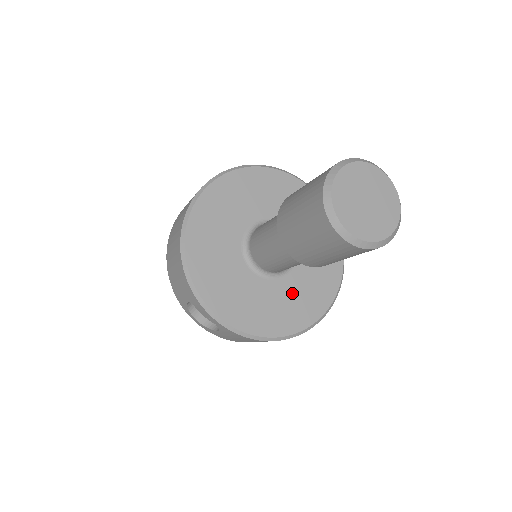
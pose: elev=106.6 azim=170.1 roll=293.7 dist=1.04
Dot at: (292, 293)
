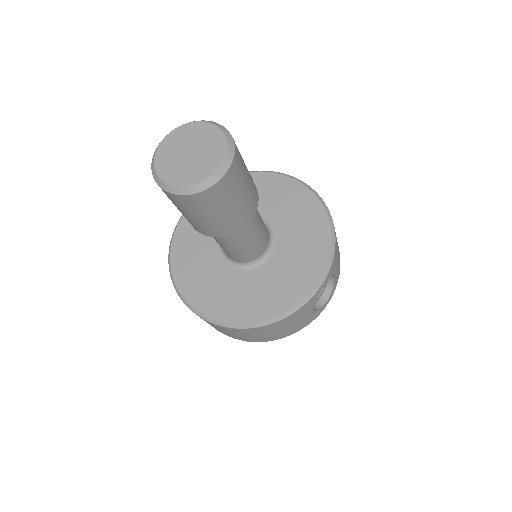
Dot at: (251, 287)
